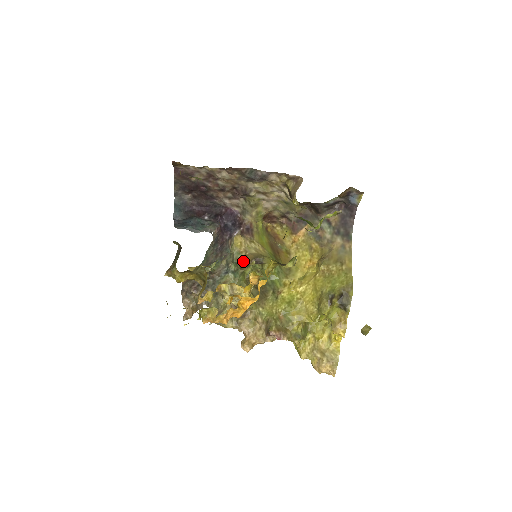
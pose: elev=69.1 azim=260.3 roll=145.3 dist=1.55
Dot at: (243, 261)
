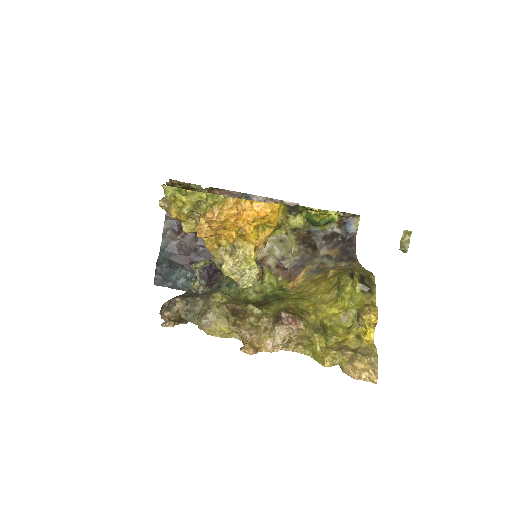
Dot at: occluded
